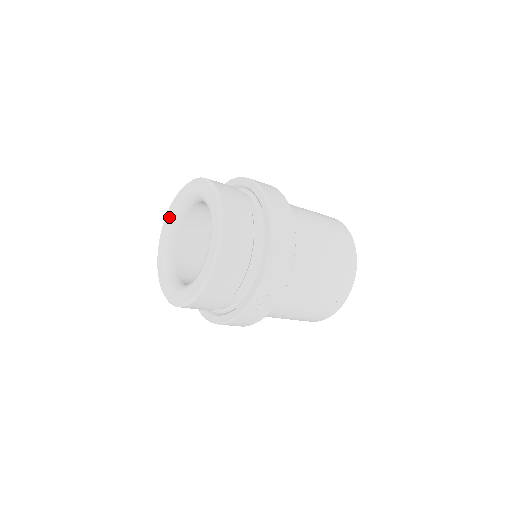
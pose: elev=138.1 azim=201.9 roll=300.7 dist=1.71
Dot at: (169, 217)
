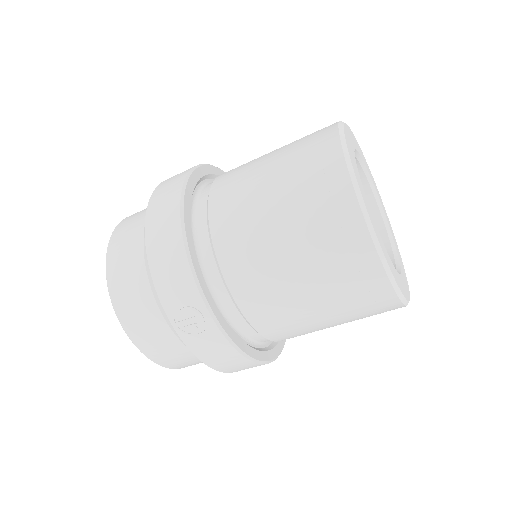
Dot at: occluded
